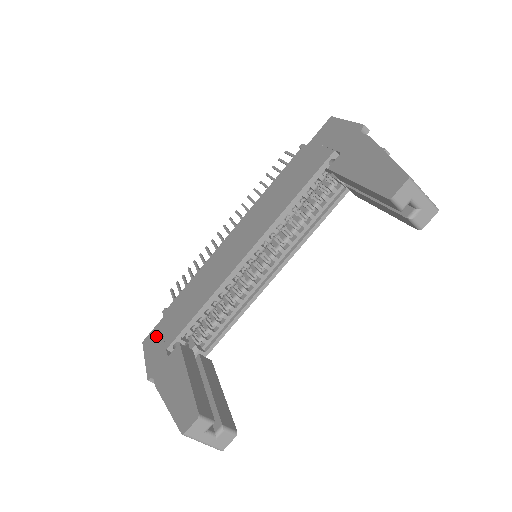
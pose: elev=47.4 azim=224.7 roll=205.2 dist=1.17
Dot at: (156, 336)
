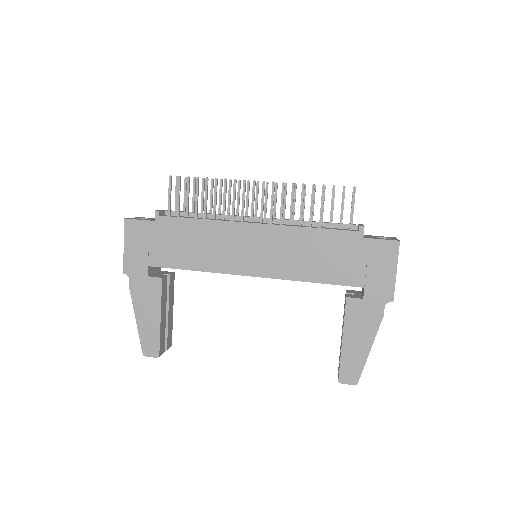
Dot at: (141, 235)
